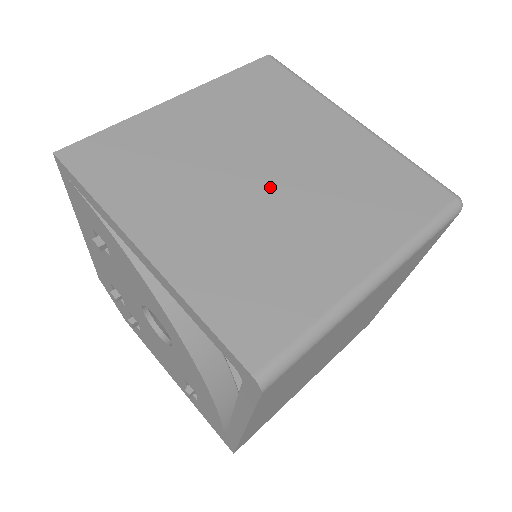
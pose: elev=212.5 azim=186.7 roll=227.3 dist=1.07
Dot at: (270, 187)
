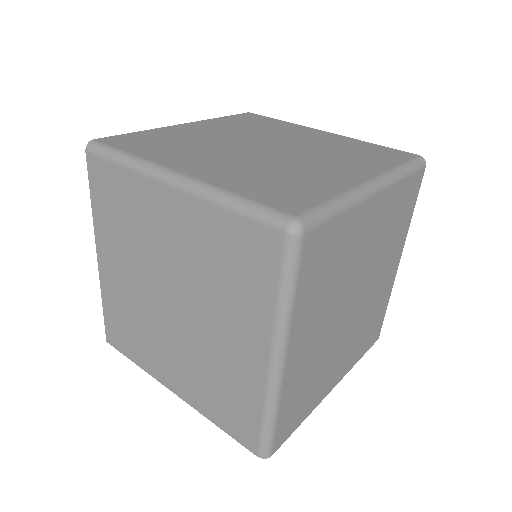
Dot at: (180, 311)
